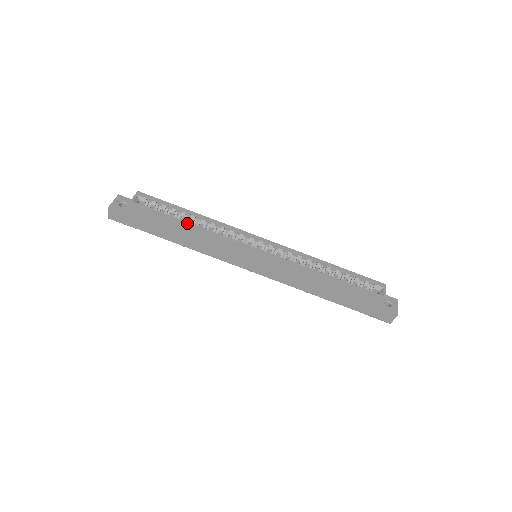
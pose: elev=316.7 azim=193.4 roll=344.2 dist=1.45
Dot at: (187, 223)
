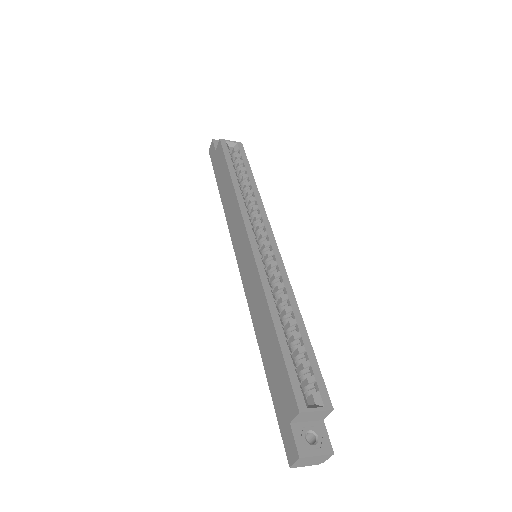
Dot at: (236, 179)
